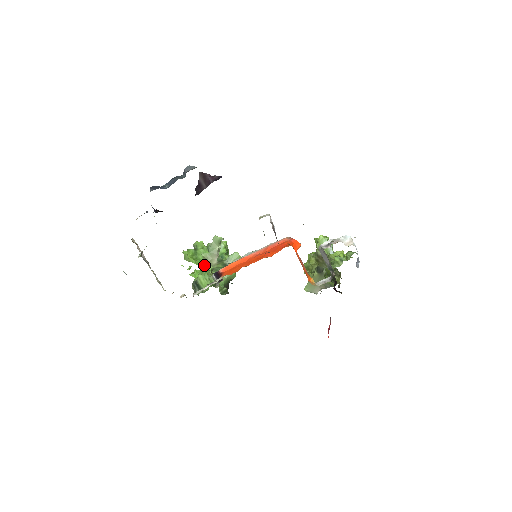
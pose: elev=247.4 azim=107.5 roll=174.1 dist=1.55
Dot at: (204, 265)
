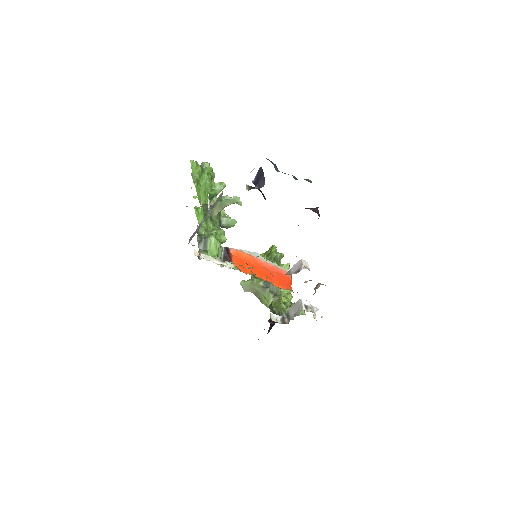
Dot at: (200, 196)
